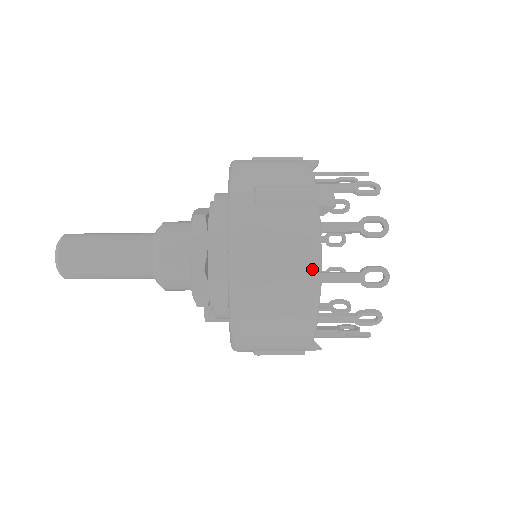
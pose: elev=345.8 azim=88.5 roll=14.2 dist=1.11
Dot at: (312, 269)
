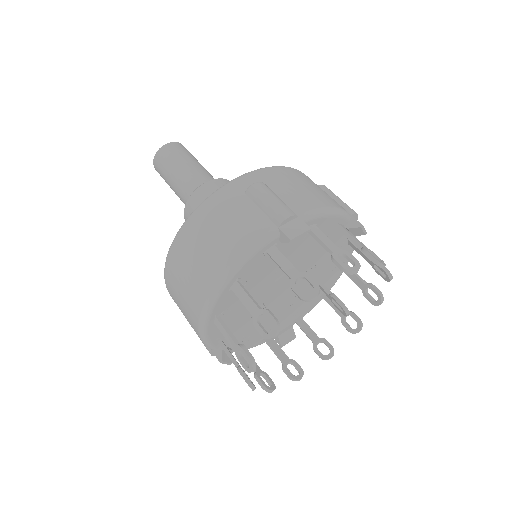
Dot at: (226, 266)
